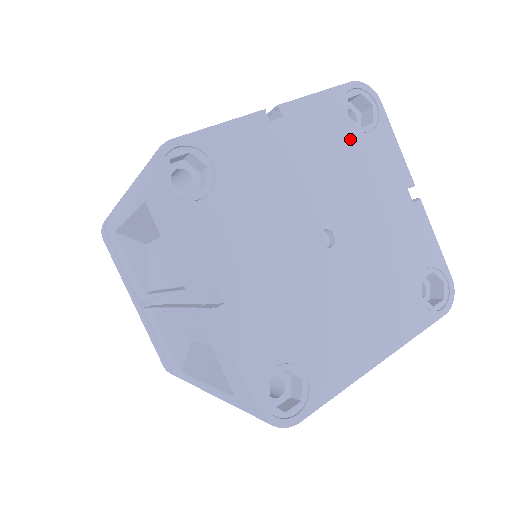
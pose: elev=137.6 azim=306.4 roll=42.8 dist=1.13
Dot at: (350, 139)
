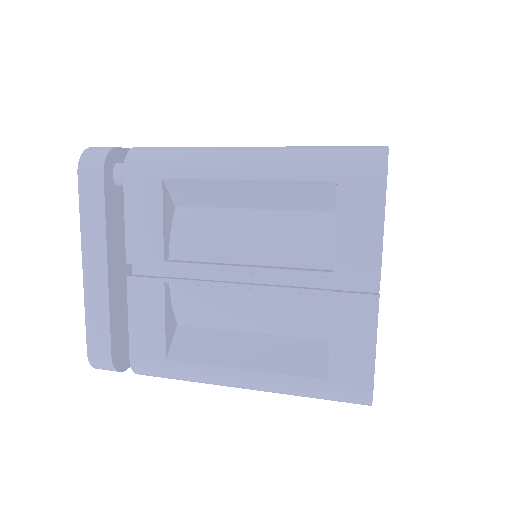
Dot at: occluded
